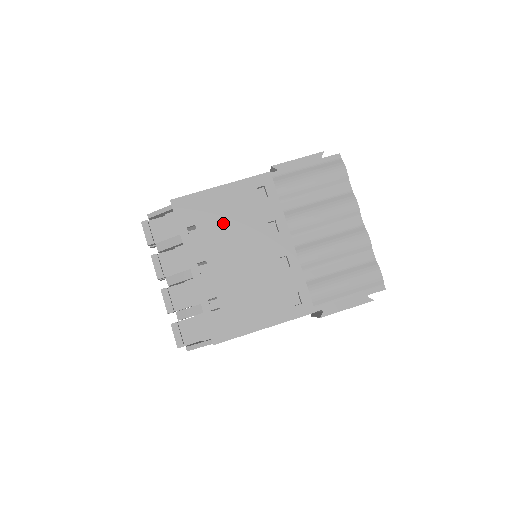
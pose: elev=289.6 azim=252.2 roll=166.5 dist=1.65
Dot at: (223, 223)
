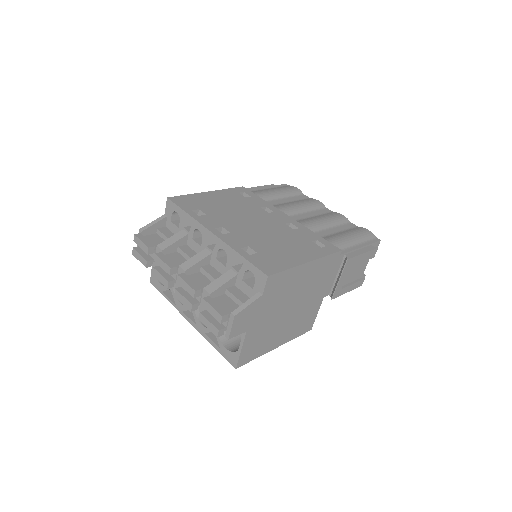
Dot at: (223, 208)
